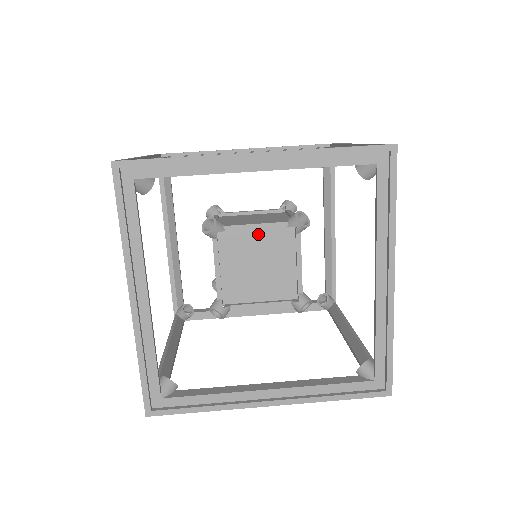
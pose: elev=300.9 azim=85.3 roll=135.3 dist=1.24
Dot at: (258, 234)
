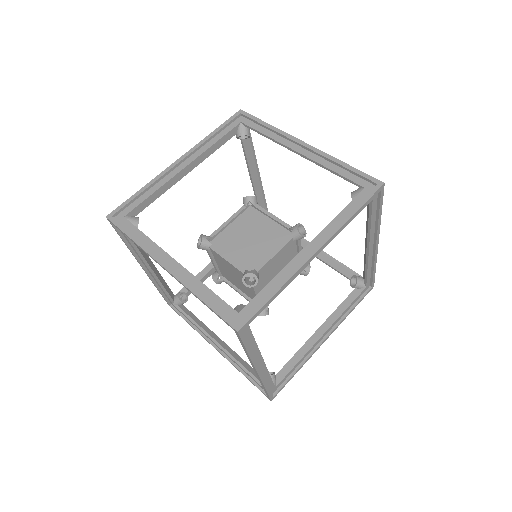
Dot at: (275, 257)
